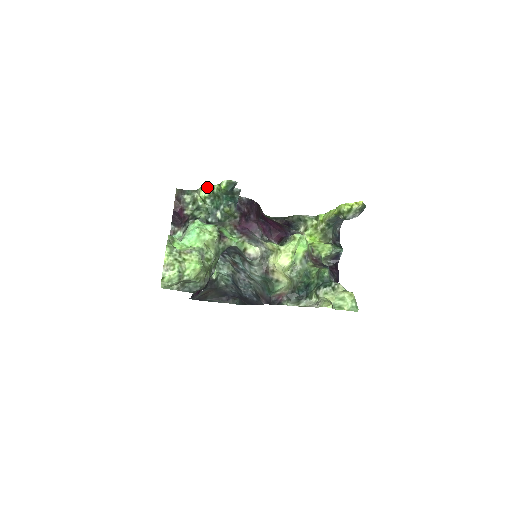
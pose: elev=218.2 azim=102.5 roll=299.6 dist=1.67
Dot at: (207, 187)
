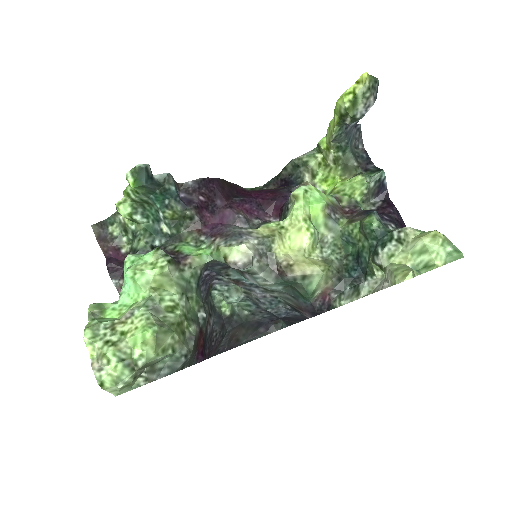
Dot at: (122, 198)
